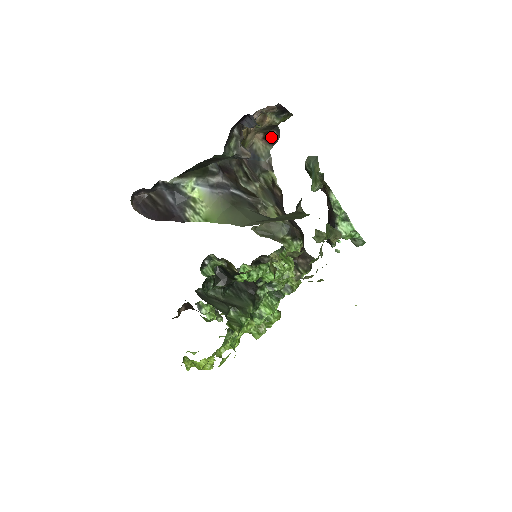
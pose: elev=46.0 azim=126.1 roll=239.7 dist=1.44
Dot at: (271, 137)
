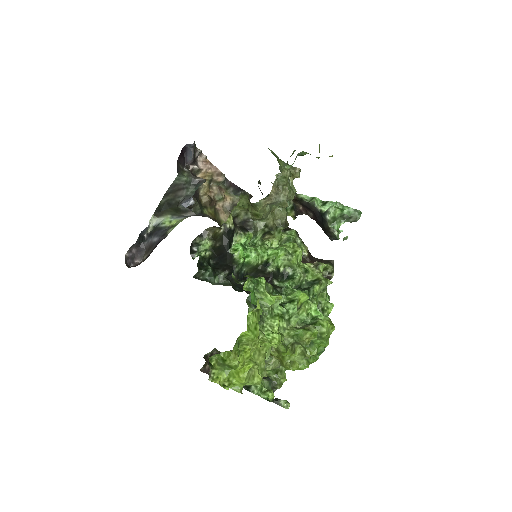
Dot at: occluded
